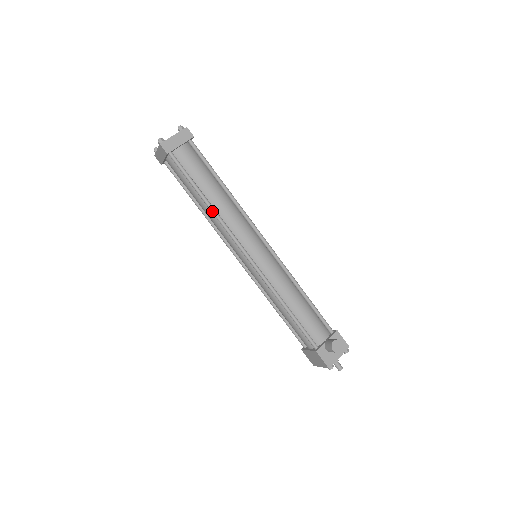
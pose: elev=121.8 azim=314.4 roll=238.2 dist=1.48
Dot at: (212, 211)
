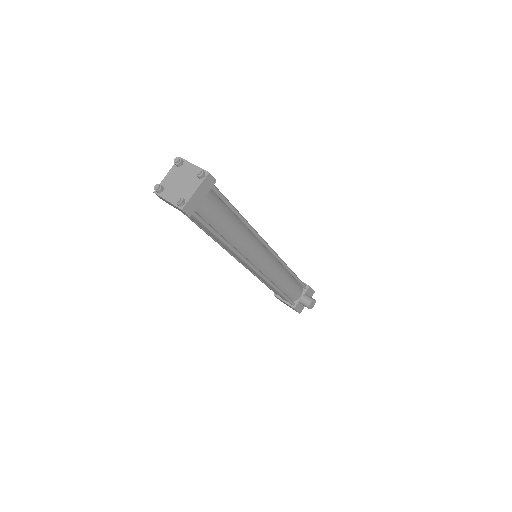
Dot at: (230, 249)
